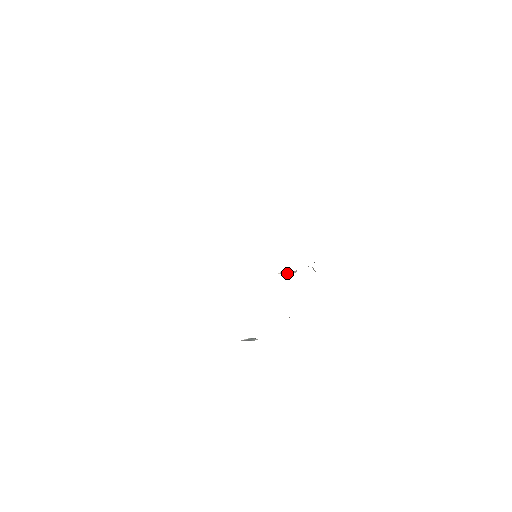
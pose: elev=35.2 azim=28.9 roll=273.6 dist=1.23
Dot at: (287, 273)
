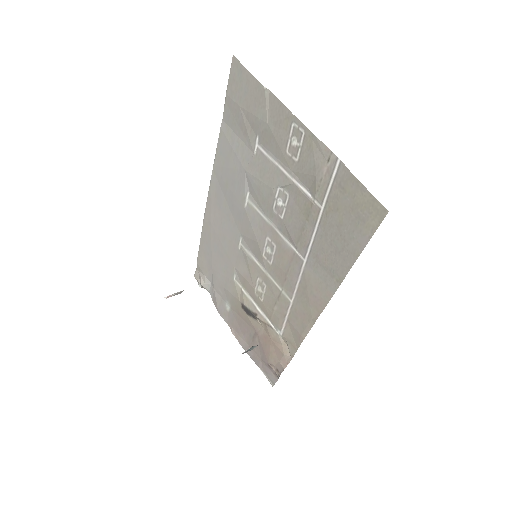
Dot at: (174, 295)
